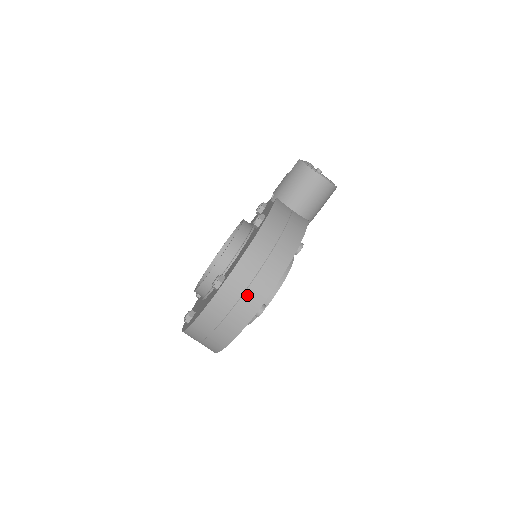
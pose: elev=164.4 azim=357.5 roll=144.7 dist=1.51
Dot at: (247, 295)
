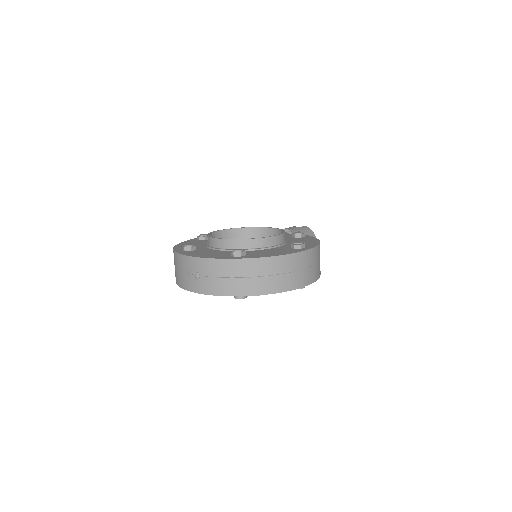
Dot at: (315, 267)
